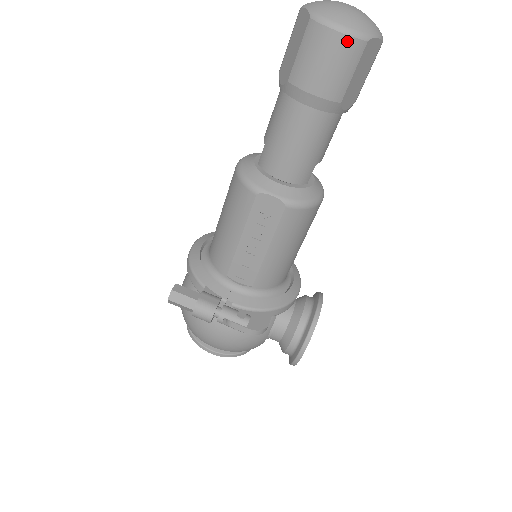
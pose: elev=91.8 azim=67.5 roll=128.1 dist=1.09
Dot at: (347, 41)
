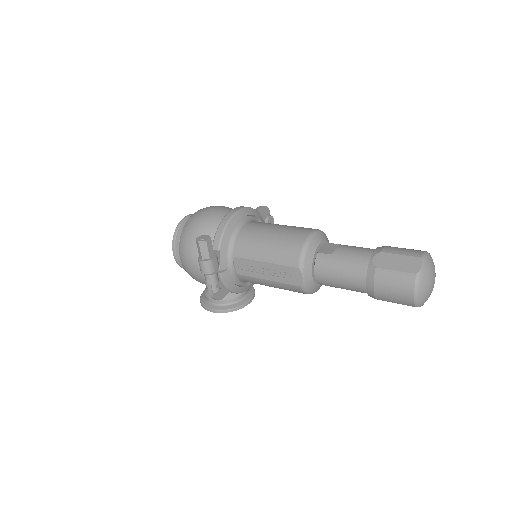
Dot at: (411, 300)
